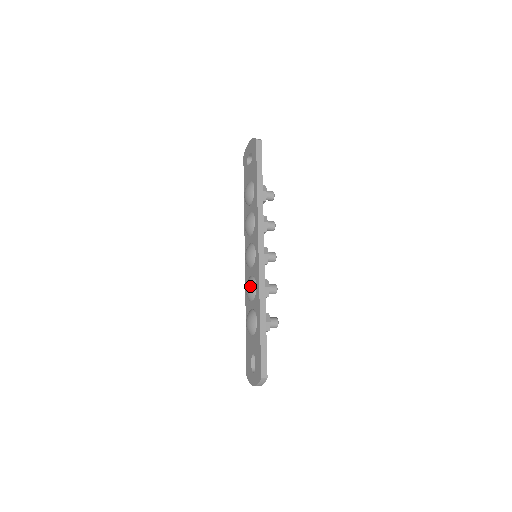
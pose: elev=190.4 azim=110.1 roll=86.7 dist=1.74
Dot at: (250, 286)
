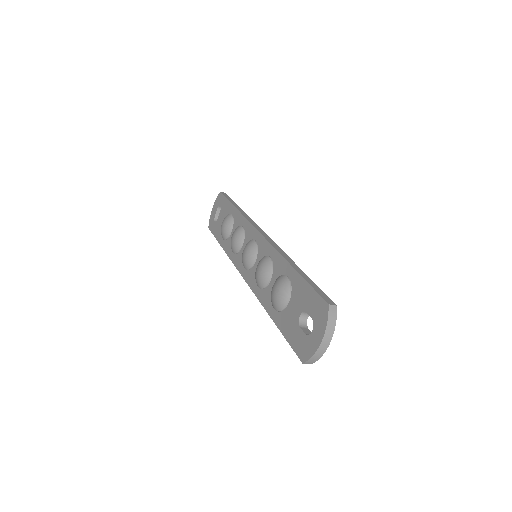
Dot at: (262, 262)
